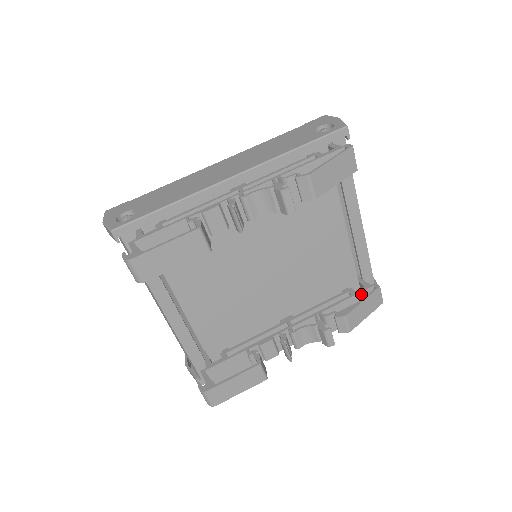
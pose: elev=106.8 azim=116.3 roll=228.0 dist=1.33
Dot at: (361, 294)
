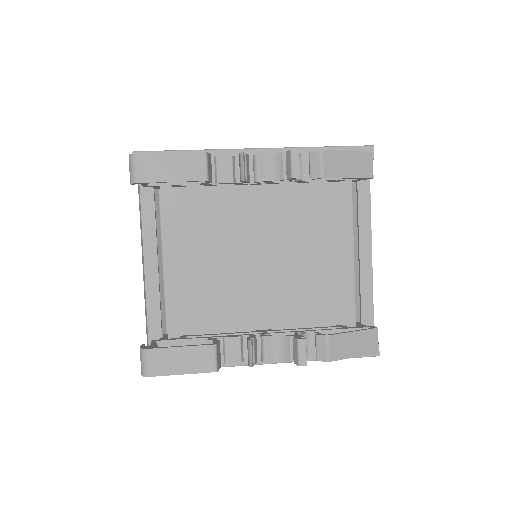
Dot at: occluded
